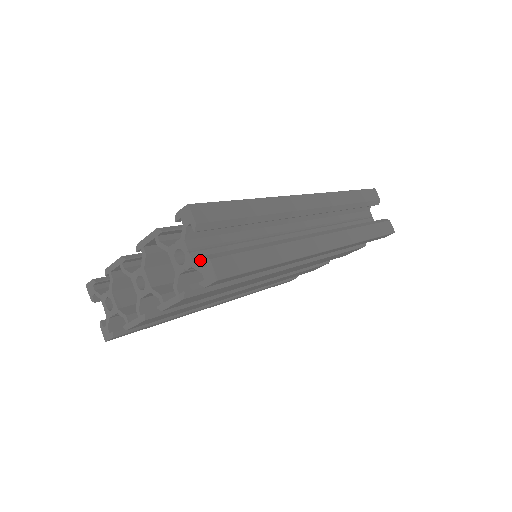
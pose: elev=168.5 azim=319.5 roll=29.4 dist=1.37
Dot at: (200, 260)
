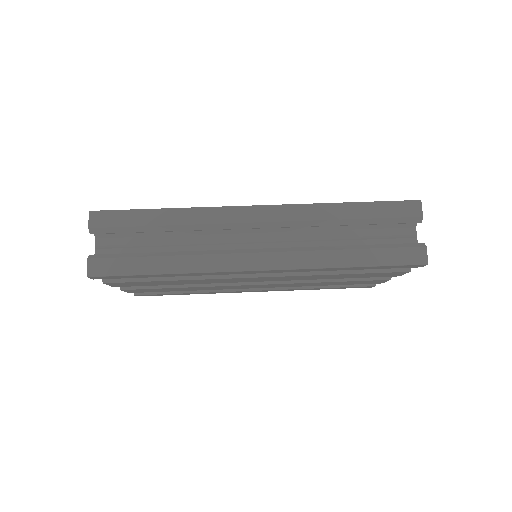
Dot at: occluded
